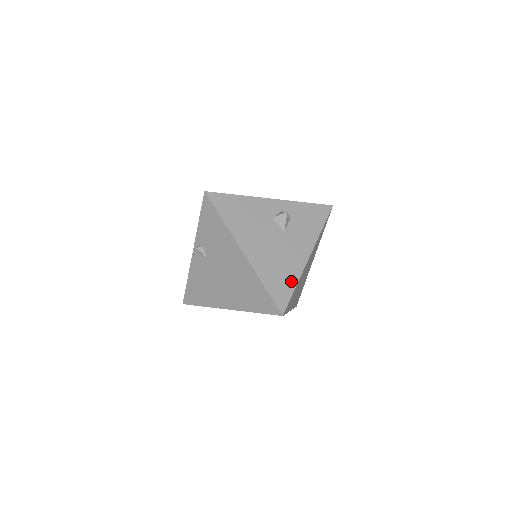
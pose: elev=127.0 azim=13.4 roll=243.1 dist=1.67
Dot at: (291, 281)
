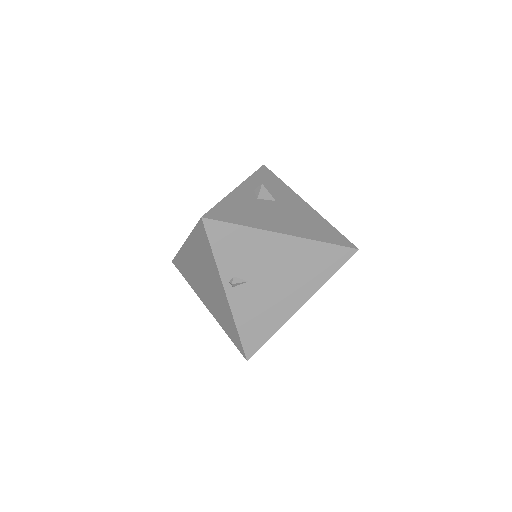
Dot at: (327, 226)
